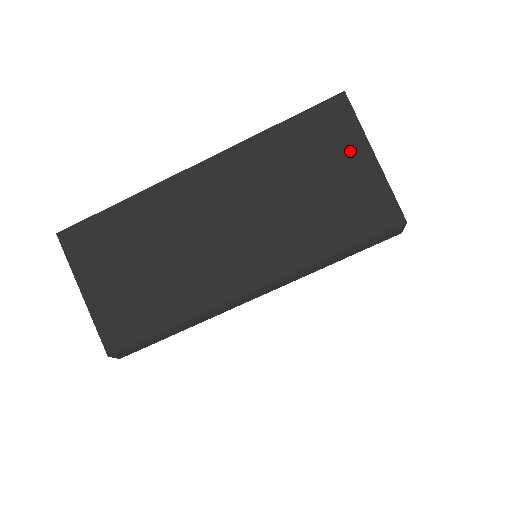
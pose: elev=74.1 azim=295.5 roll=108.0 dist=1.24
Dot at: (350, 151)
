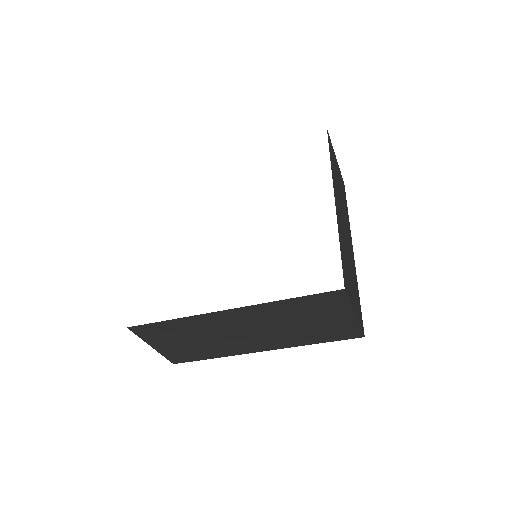
Dot at: (339, 312)
